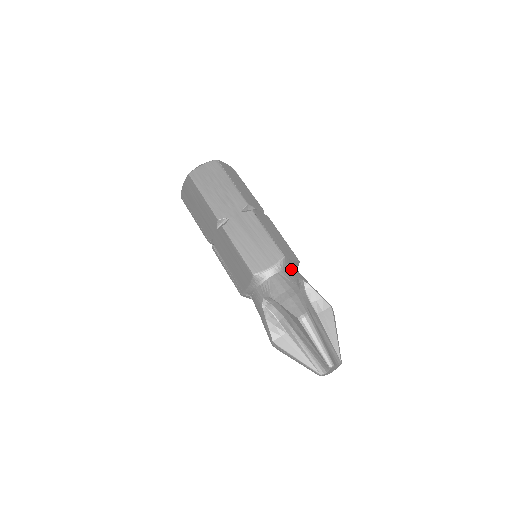
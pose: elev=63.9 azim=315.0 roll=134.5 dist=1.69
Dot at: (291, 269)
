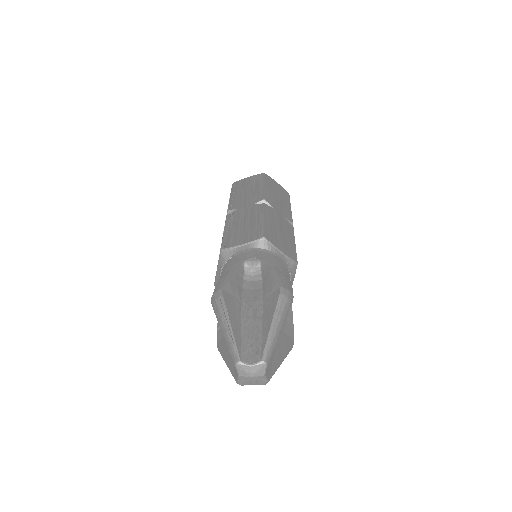
Dot at: (290, 279)
